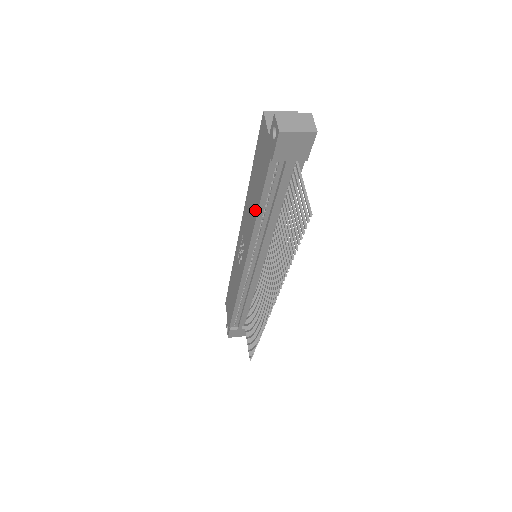
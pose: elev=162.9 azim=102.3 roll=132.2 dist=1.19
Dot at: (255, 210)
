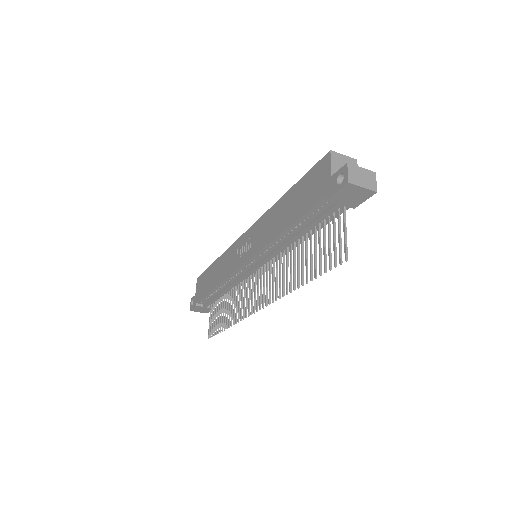
Dot at: (283, 225)
